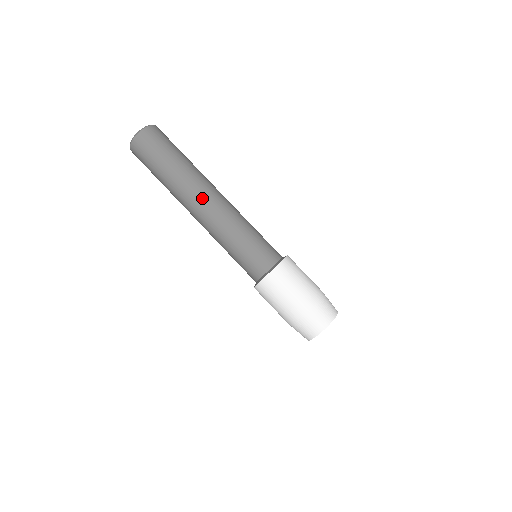
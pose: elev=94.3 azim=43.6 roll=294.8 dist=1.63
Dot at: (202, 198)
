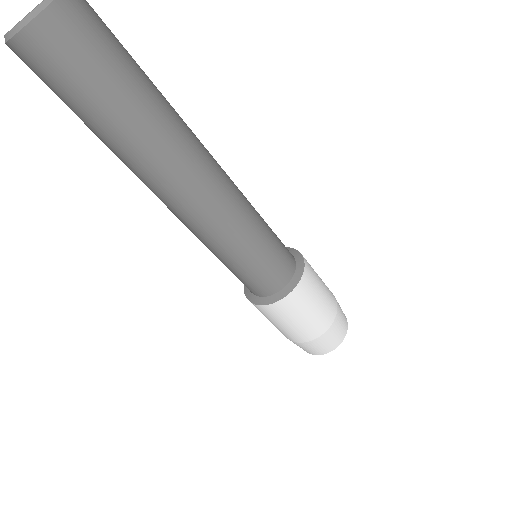
Dot at: (202, 168)
